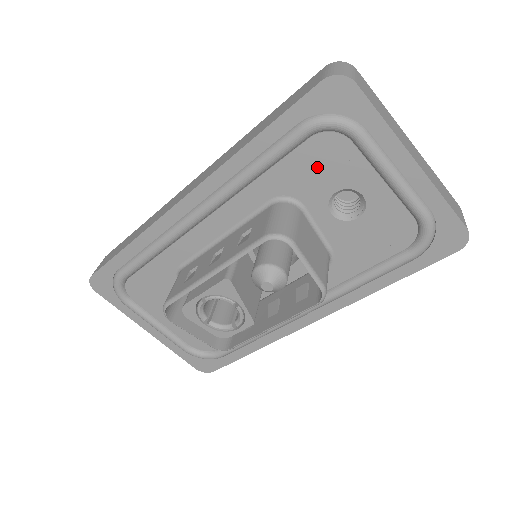
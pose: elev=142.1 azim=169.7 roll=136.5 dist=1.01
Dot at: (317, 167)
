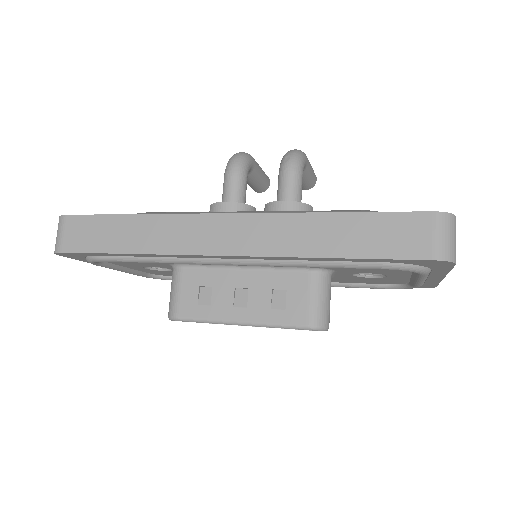
Dot at: (370, 269)
